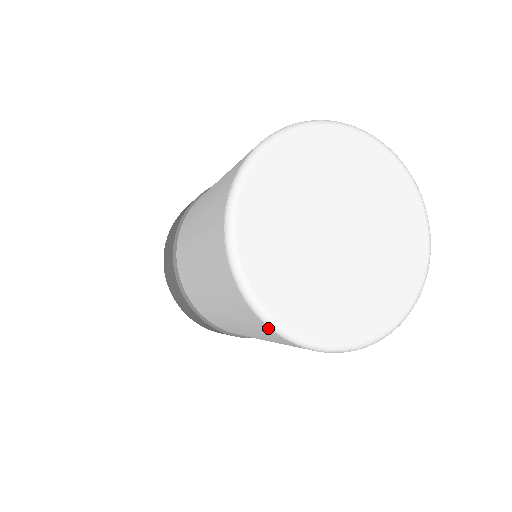
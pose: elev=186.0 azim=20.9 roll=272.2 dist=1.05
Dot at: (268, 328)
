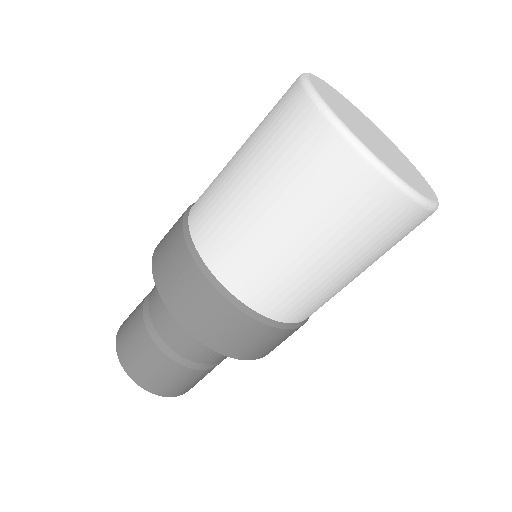
Dot at: (302, 91)
